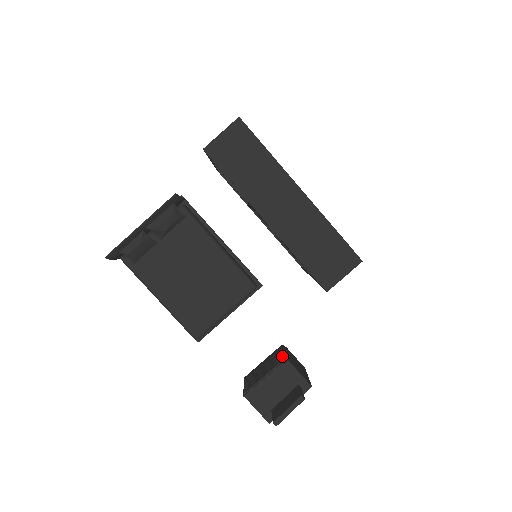
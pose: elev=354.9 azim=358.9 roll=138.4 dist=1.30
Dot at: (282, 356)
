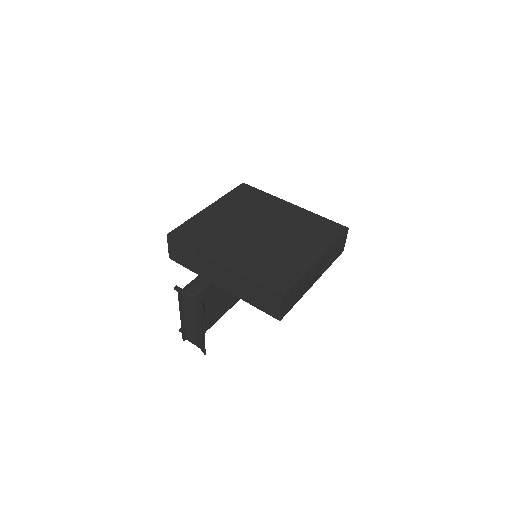
Dot at: occluded
